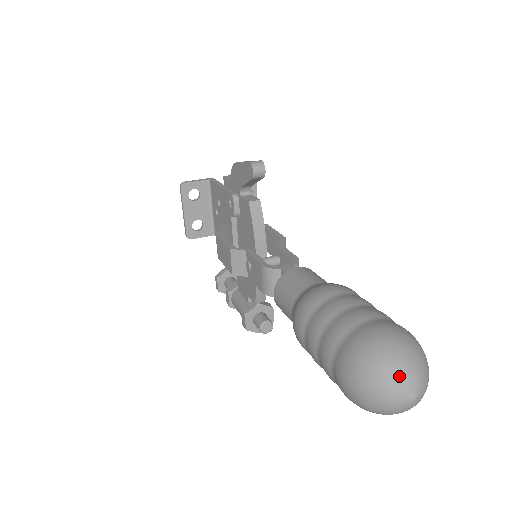
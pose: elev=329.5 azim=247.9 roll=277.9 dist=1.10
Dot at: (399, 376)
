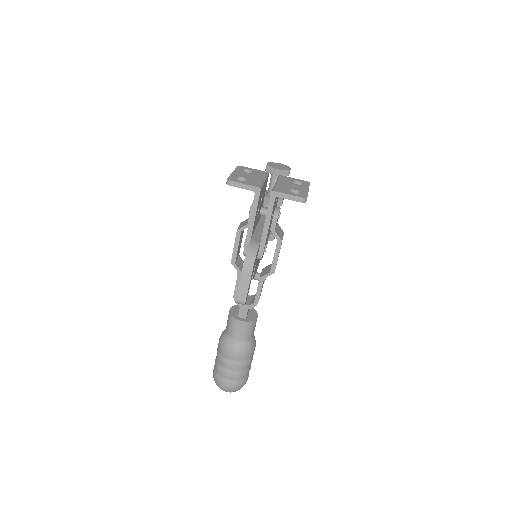
Dot at: occluded
